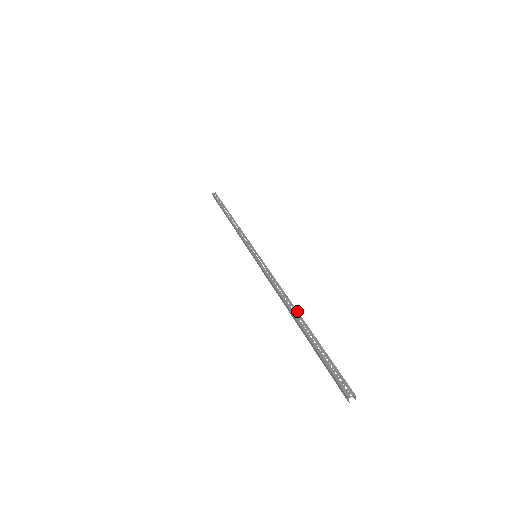
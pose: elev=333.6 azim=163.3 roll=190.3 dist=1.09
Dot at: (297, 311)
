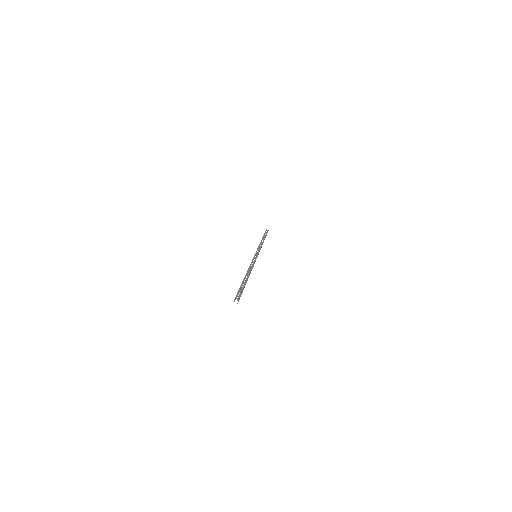
Dot at: (249, 275)
